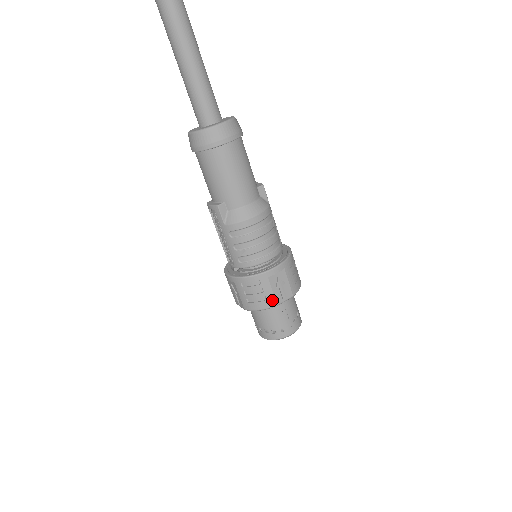
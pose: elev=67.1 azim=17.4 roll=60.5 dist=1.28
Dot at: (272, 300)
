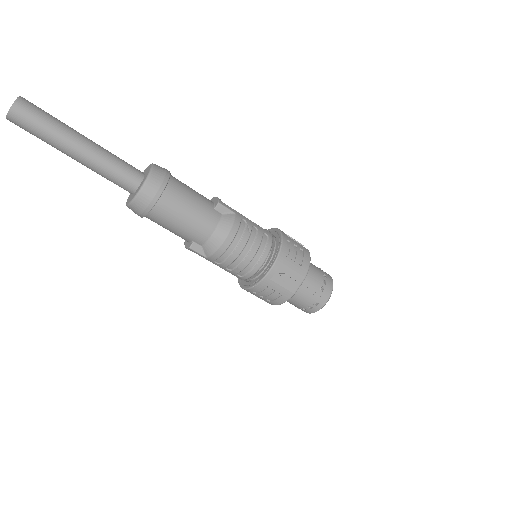
Dot at: (287, 293)
